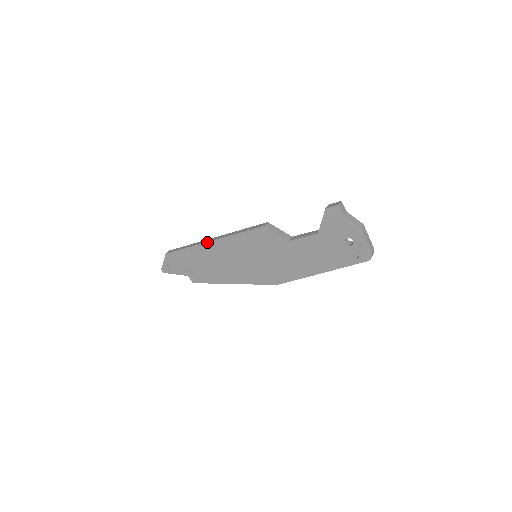
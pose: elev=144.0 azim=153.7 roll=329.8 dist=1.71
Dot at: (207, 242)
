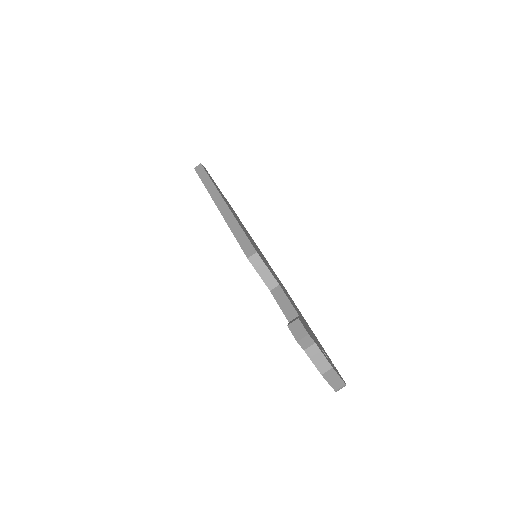
Dot at: (215, 204)
